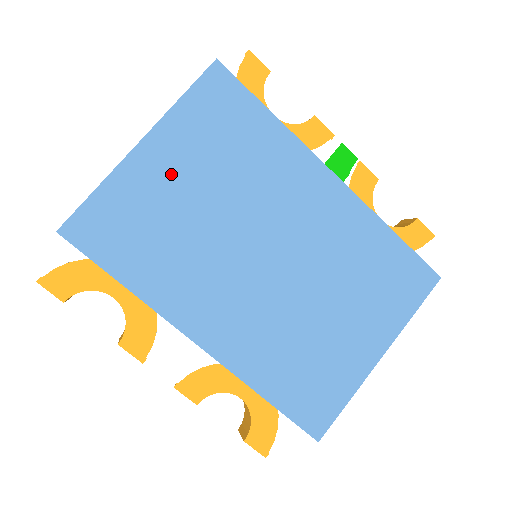
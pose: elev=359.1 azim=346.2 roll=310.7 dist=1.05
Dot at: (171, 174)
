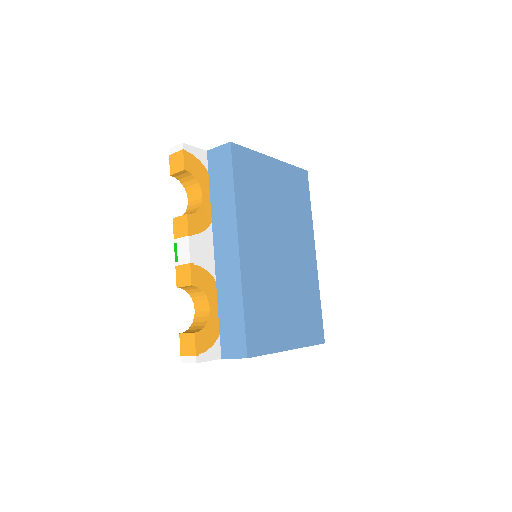
Dot at: (274, 180)
